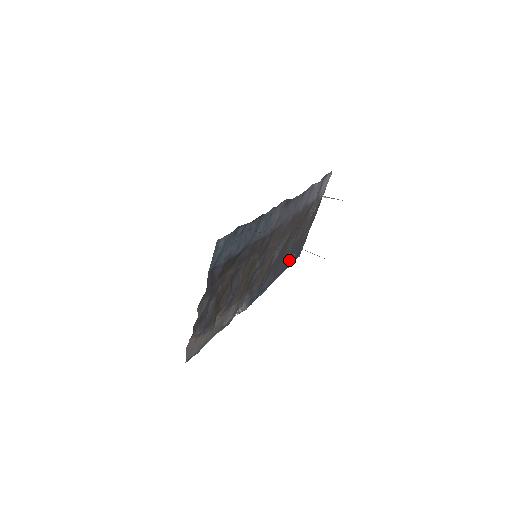
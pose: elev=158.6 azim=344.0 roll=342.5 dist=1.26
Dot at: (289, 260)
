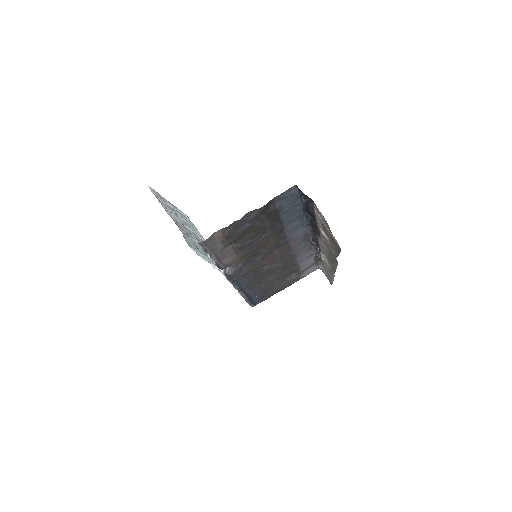
Dot at: (254, 294)
